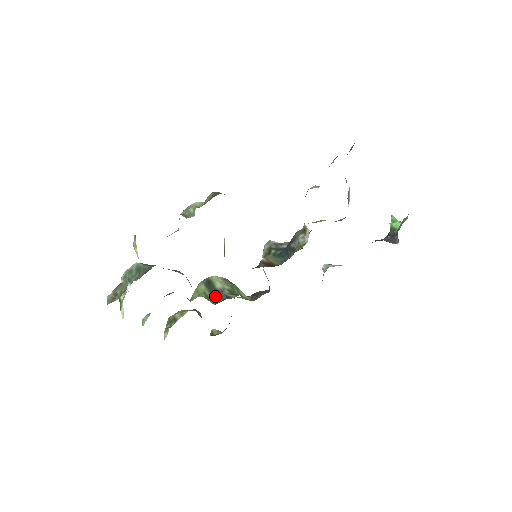
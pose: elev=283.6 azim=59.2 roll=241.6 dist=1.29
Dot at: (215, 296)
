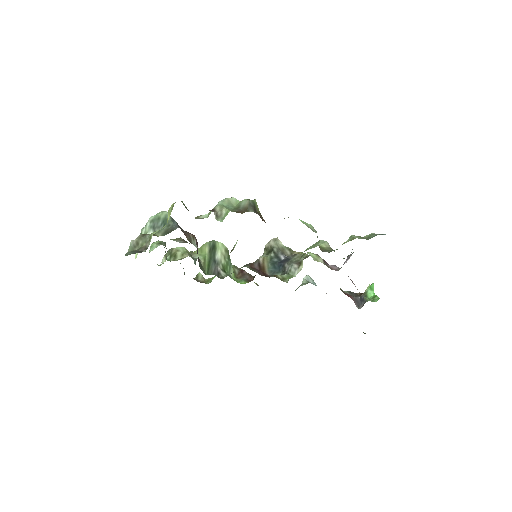
Dot at: (211, 266)
